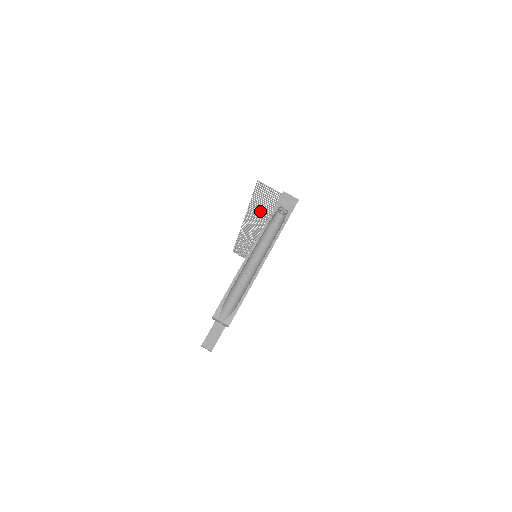
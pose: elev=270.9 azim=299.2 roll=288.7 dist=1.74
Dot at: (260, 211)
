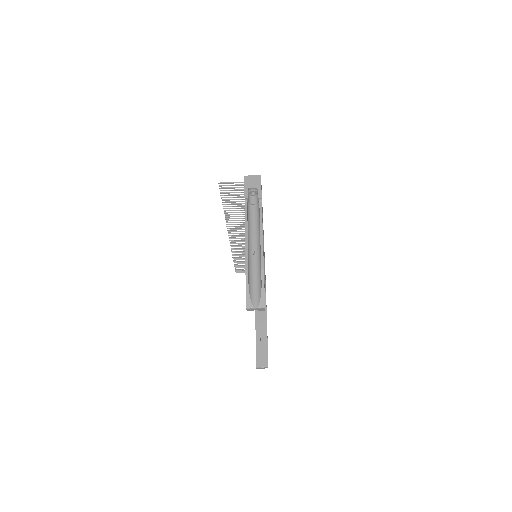
Dot at: occluded
